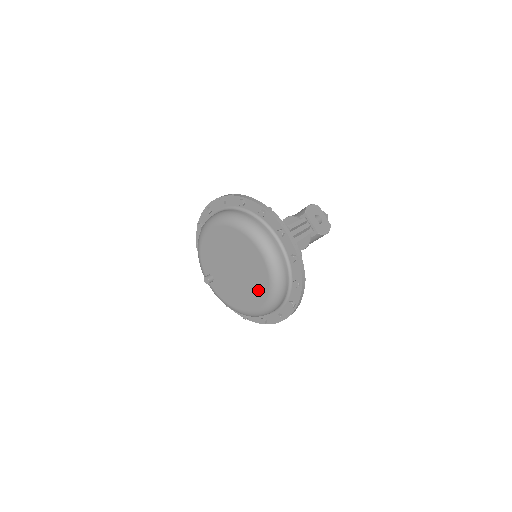
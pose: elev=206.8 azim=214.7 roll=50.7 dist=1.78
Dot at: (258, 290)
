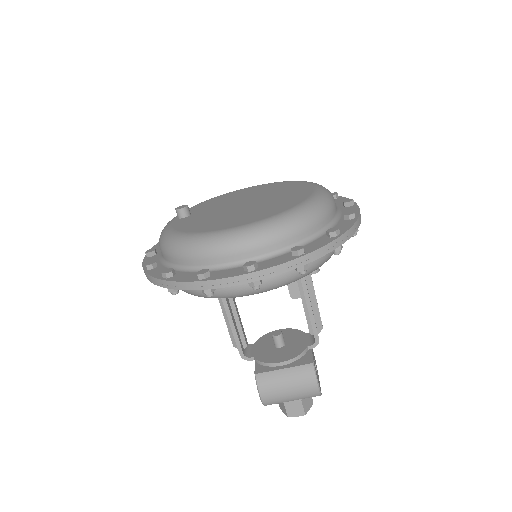
Dot at: (267, 211)
